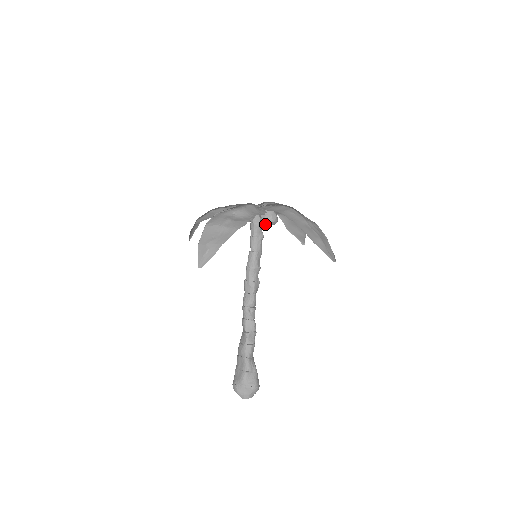
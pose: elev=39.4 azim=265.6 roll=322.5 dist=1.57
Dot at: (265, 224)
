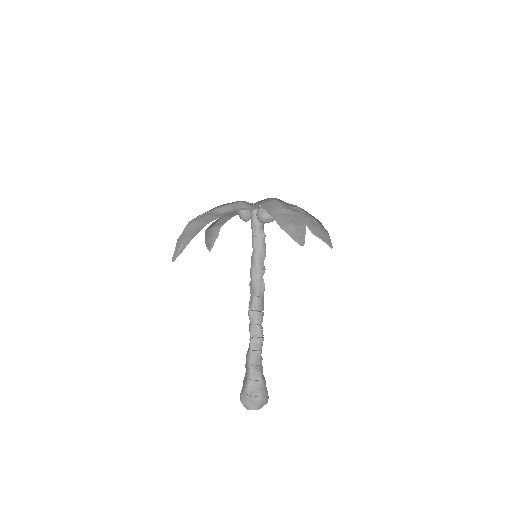
Dot at: (261, 222)
